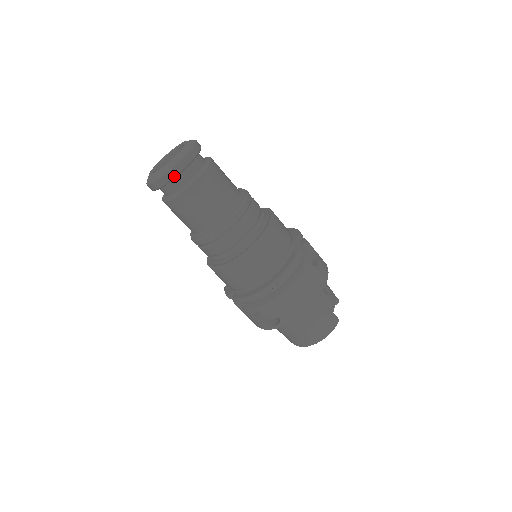
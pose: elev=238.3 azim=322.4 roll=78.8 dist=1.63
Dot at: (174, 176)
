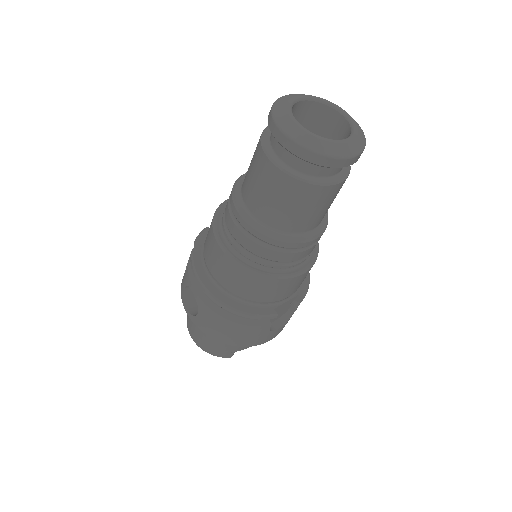
Dot at: (295, 153)
